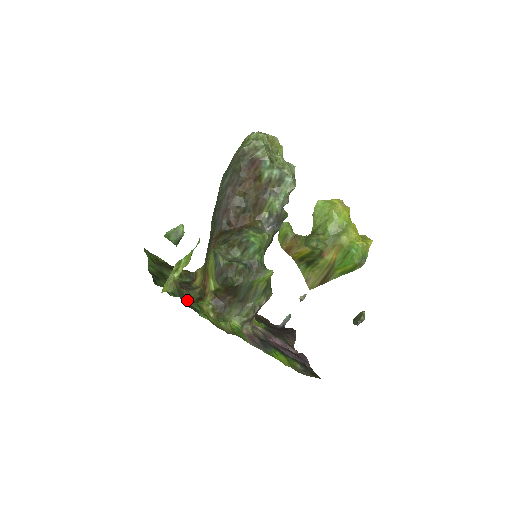
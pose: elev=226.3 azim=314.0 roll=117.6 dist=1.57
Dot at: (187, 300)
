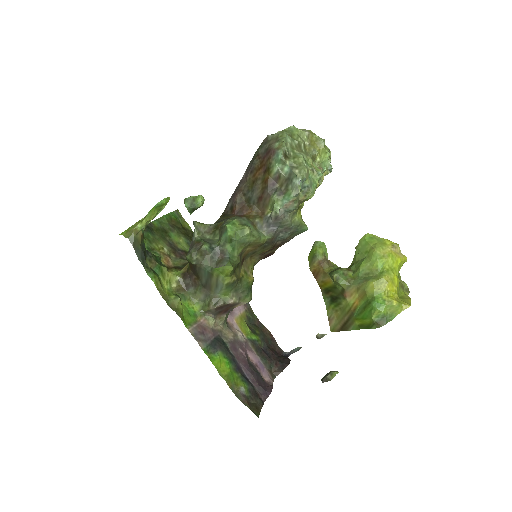
Dot at: (143, 254)
